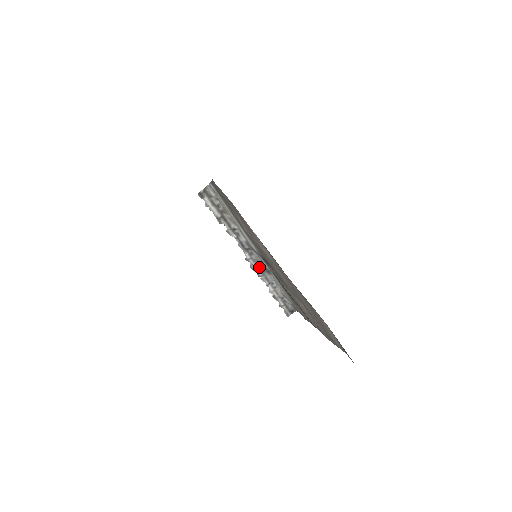
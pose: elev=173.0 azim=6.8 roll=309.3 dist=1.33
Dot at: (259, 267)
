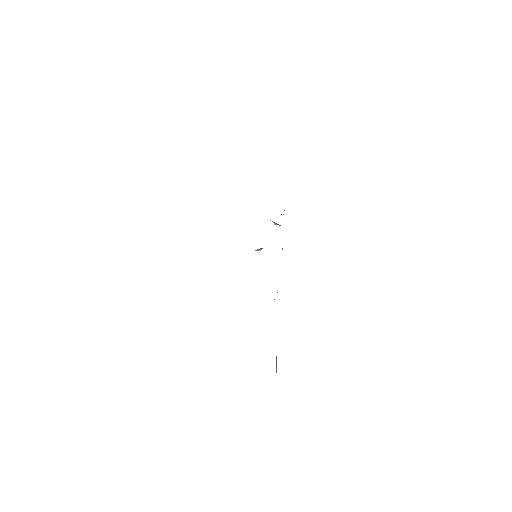
Dot at: occluded
